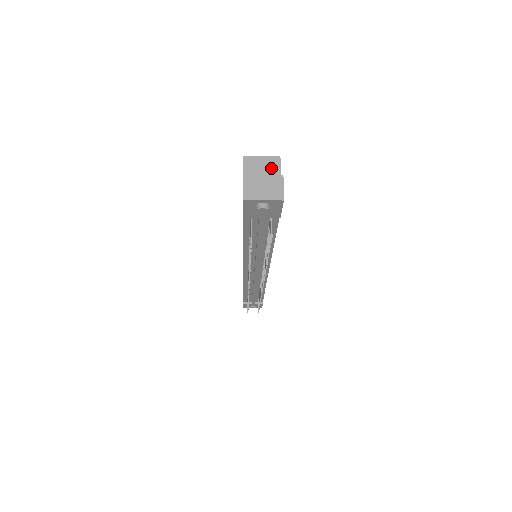
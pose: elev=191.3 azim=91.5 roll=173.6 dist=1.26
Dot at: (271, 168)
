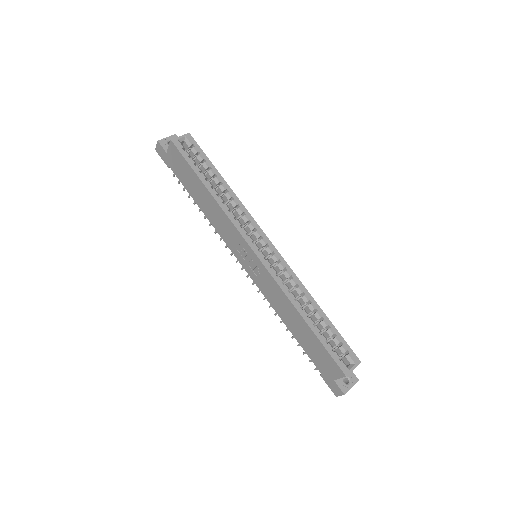
Dot at: occluded
